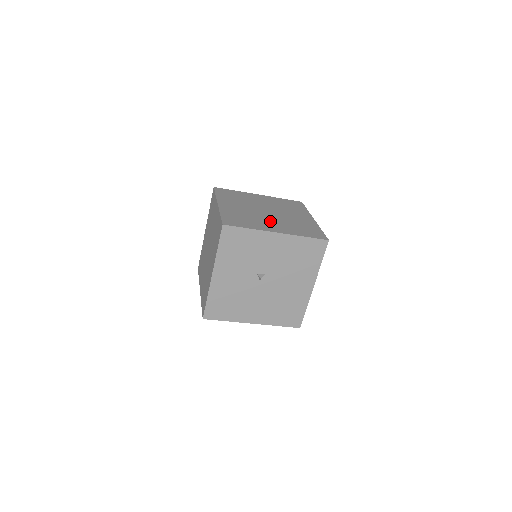
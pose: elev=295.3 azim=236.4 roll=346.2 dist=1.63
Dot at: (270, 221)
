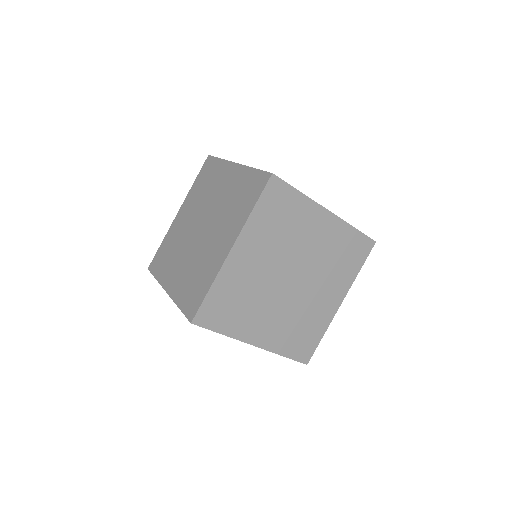
Dot at: (271, 312)
